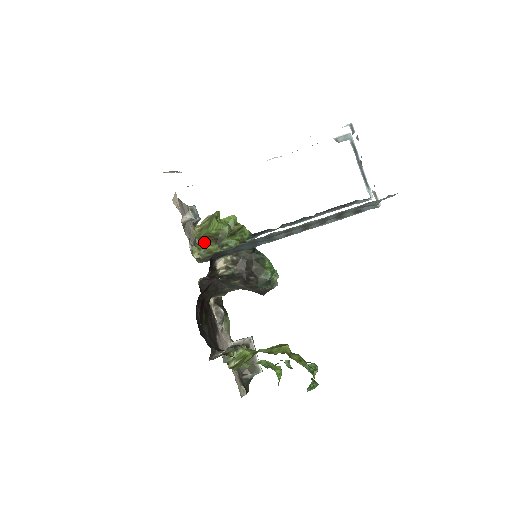
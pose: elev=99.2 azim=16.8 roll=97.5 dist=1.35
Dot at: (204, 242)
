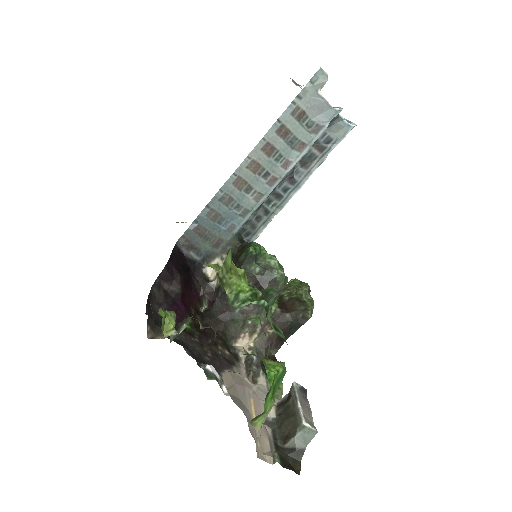
Dot at: occluded
